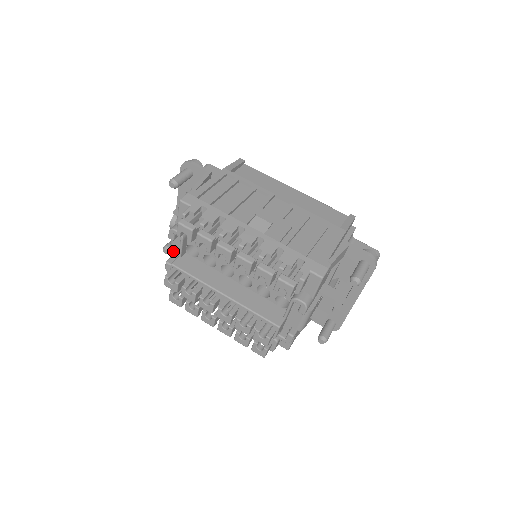
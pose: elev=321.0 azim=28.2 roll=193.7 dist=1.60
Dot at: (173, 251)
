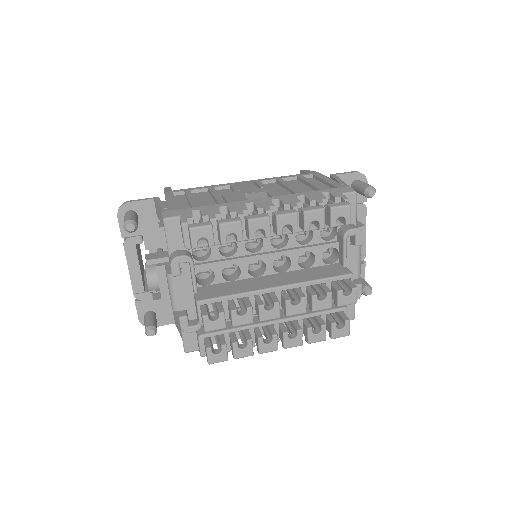
Dot at: (179, 299)
